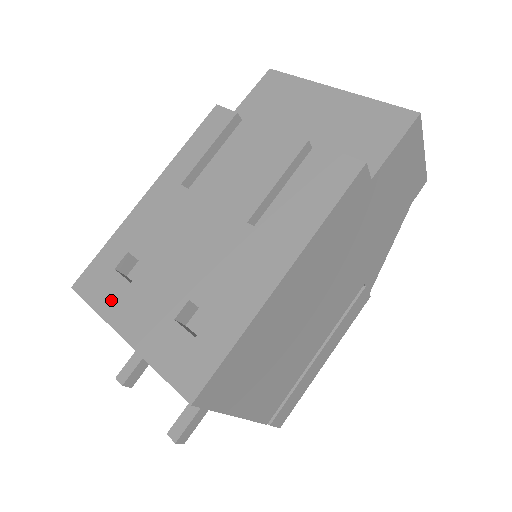
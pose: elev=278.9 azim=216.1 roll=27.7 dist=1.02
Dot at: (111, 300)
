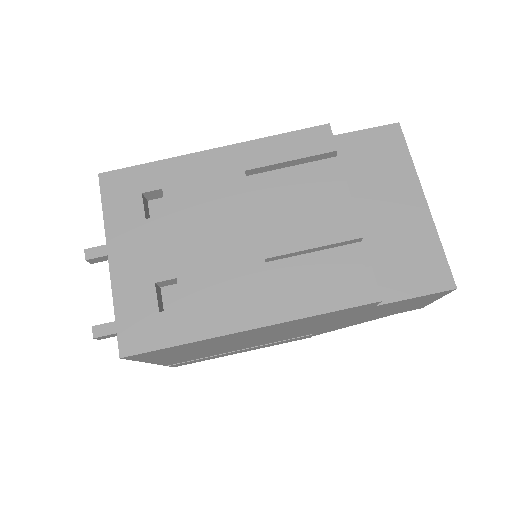
Dot at: (121, 218)
